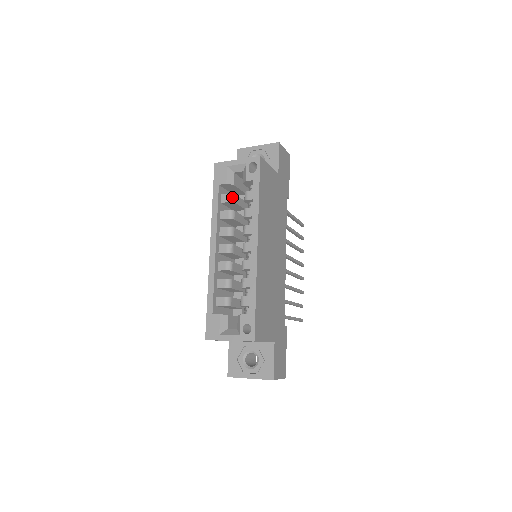
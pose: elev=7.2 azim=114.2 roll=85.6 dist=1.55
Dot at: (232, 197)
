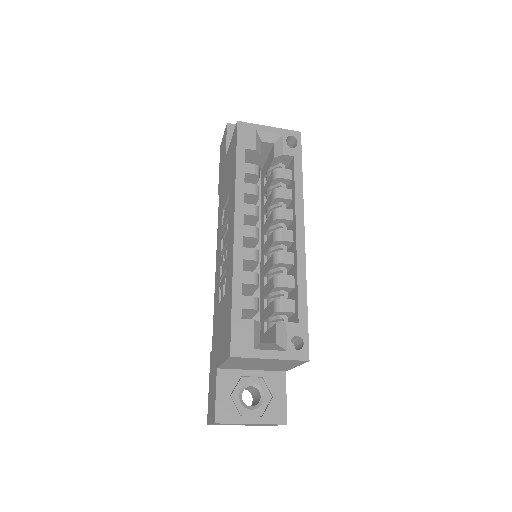
Dot at: (258, 170)
